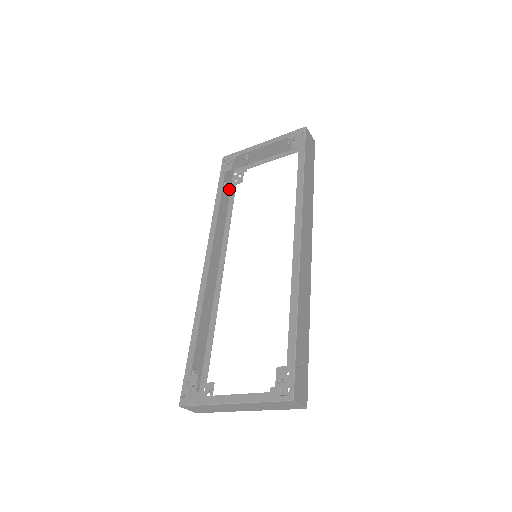
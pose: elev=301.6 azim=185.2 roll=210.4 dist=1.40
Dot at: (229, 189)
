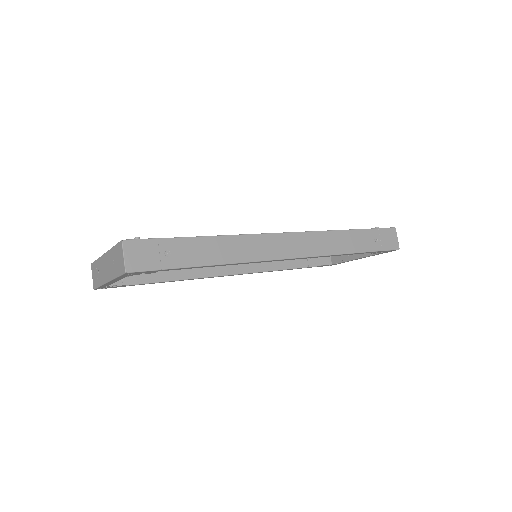
Dot at: (311, 264)
